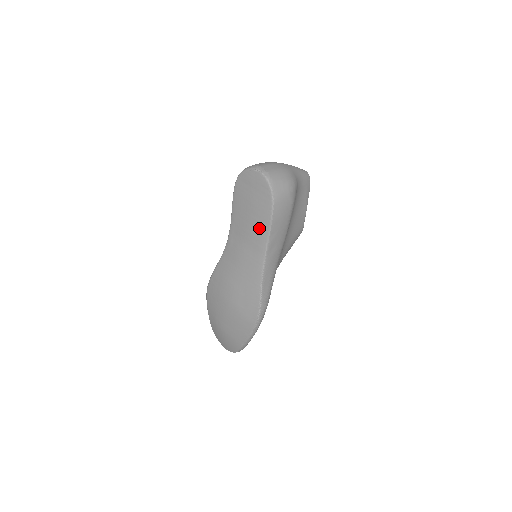
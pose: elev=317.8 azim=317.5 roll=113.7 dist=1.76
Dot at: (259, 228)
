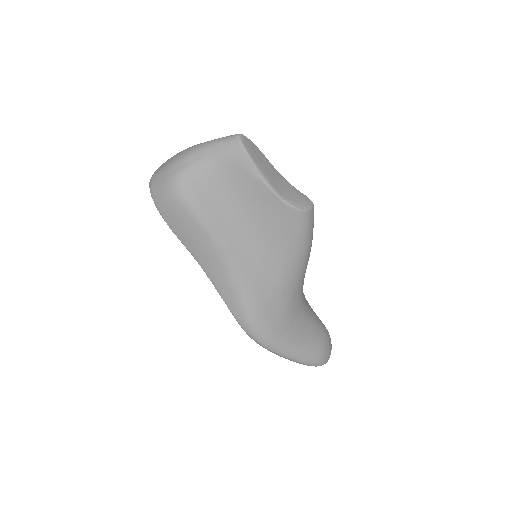
Dot at: occluded
